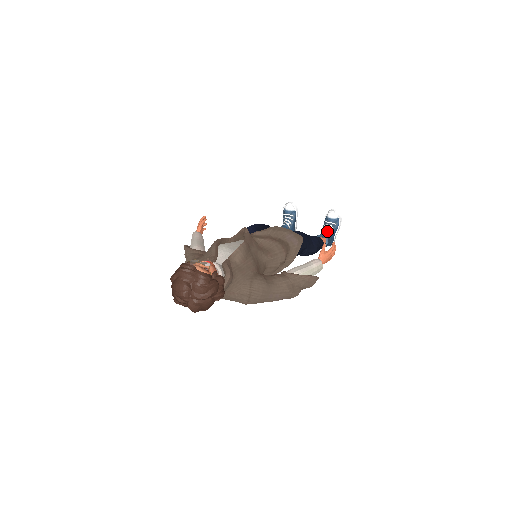
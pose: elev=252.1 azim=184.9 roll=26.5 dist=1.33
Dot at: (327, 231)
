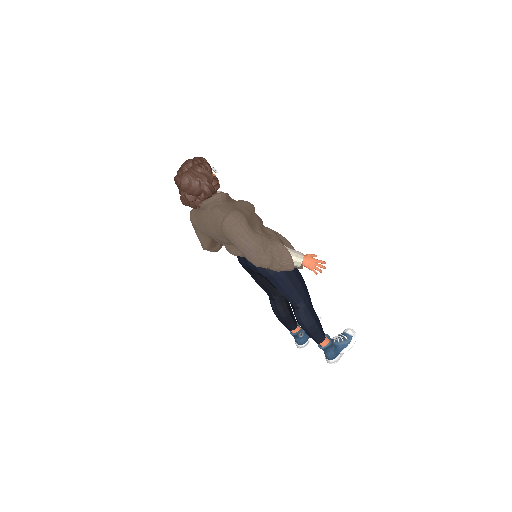
Dot at: (335, 339)
